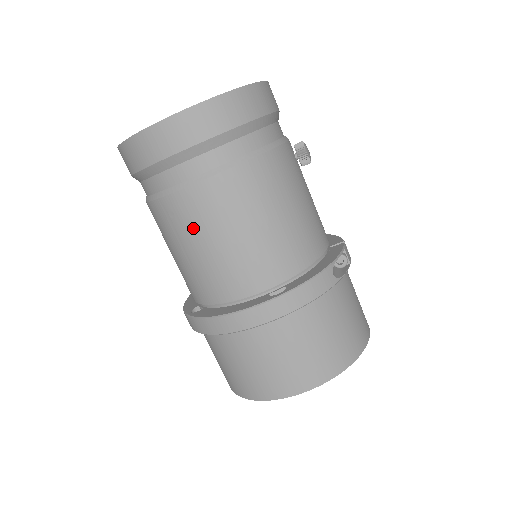
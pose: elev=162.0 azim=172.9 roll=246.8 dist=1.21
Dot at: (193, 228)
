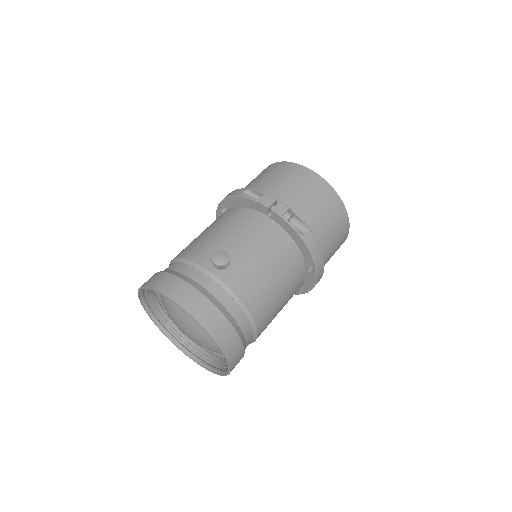
Dot at: occluded
